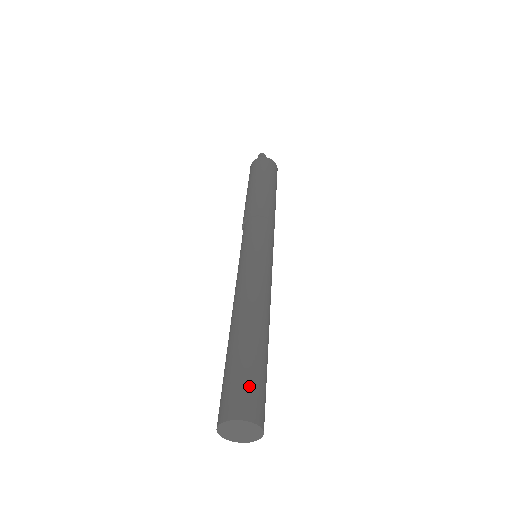
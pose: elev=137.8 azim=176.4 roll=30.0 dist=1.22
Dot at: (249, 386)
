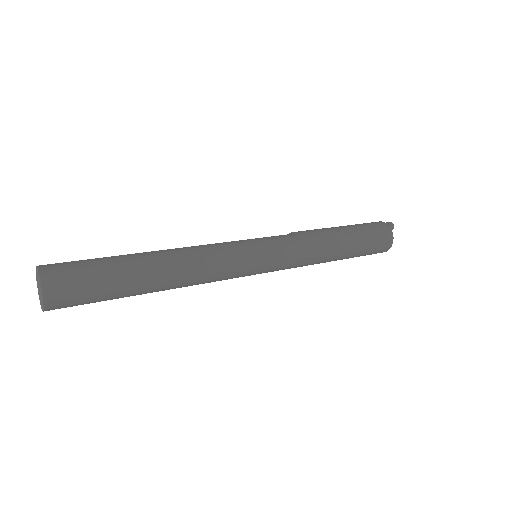
Dot at: (79, 268)
